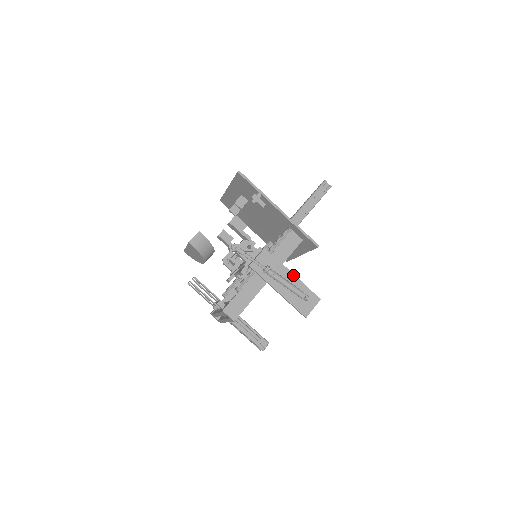
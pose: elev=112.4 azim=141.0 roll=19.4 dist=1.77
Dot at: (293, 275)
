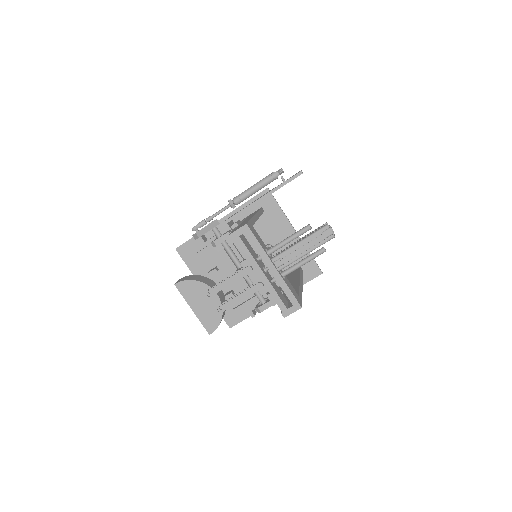
Dot at: occluded
